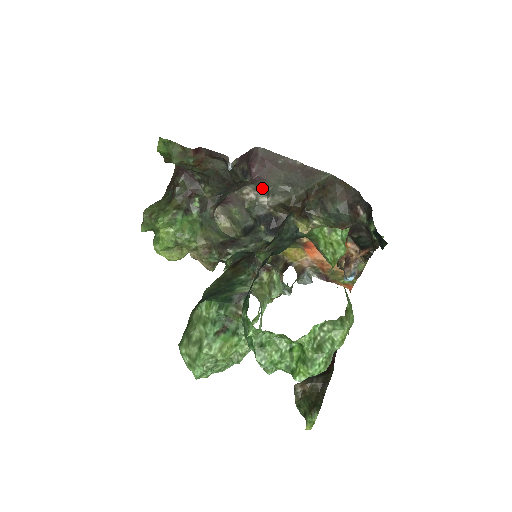
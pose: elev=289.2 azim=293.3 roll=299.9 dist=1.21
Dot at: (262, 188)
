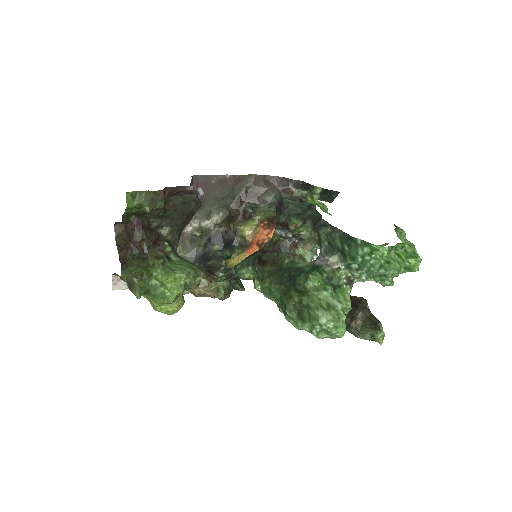
Dot at: (202, 213)
